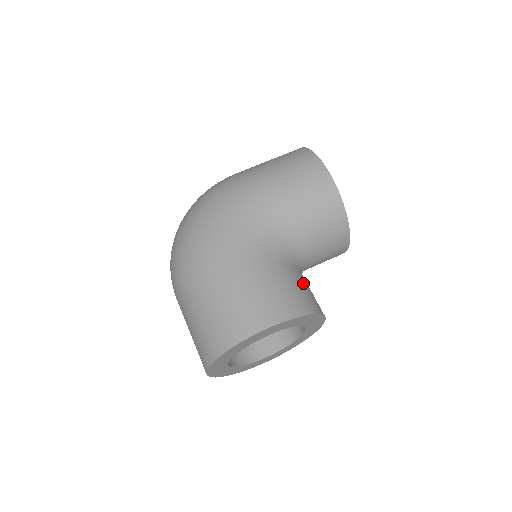
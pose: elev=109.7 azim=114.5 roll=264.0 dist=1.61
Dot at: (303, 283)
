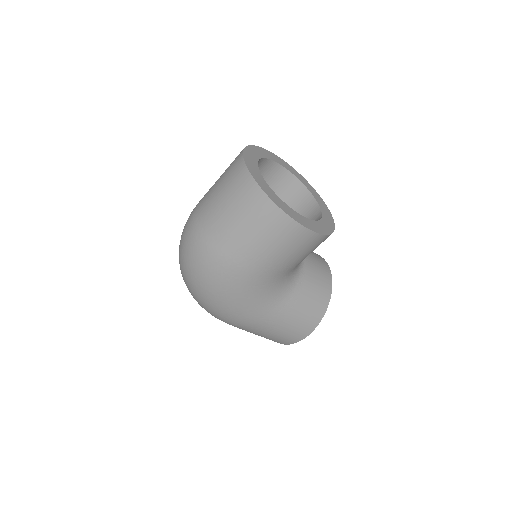
Dot at: (312, 282)
